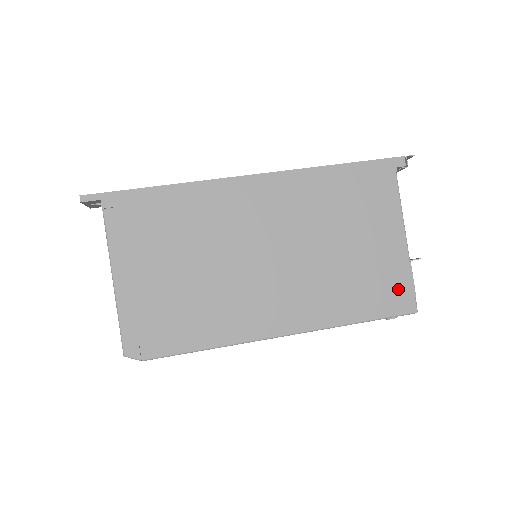
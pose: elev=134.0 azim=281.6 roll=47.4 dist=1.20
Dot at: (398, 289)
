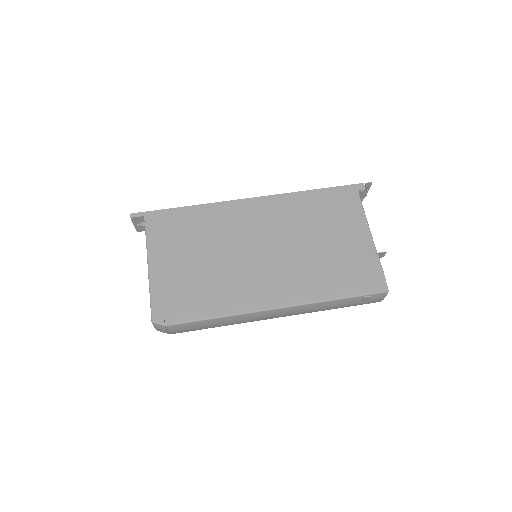
Dot at: (370, 273)
